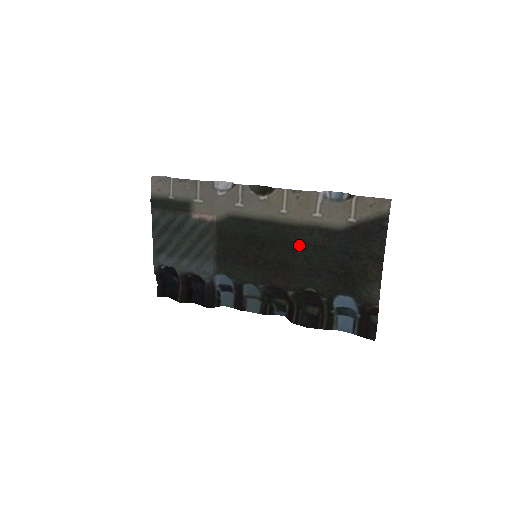
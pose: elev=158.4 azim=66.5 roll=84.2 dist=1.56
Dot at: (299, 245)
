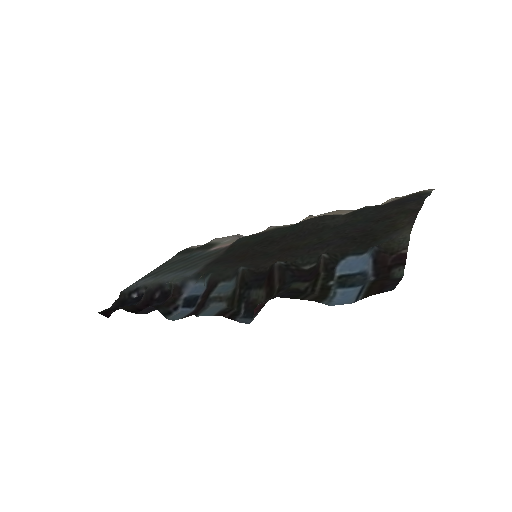
Dot at: (315, 230)
